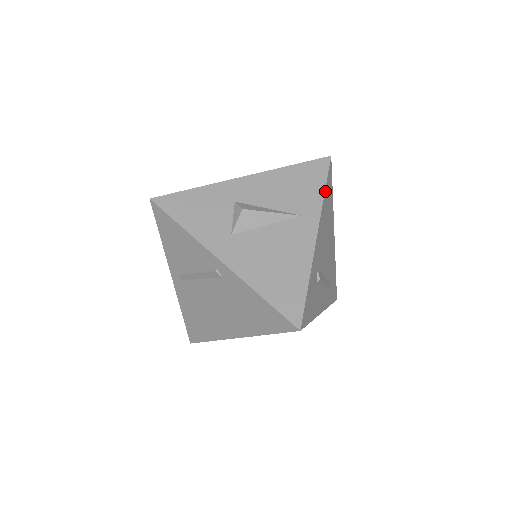
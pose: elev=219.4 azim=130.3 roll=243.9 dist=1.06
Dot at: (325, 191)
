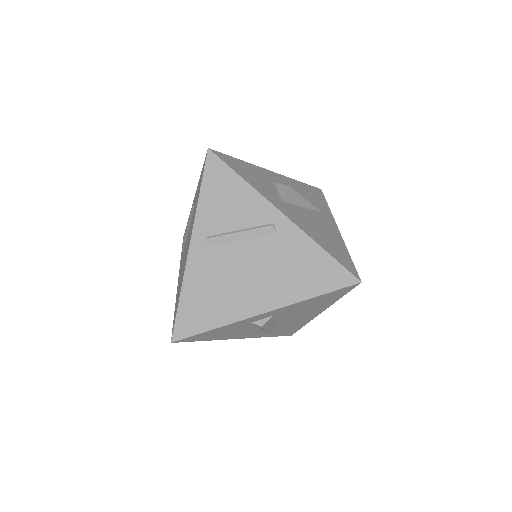
Dot at: occluded
